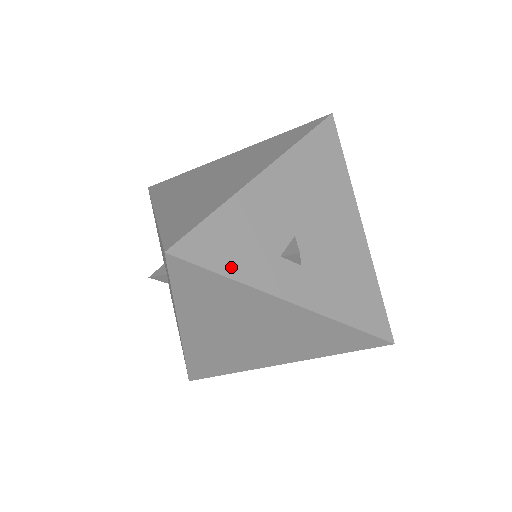
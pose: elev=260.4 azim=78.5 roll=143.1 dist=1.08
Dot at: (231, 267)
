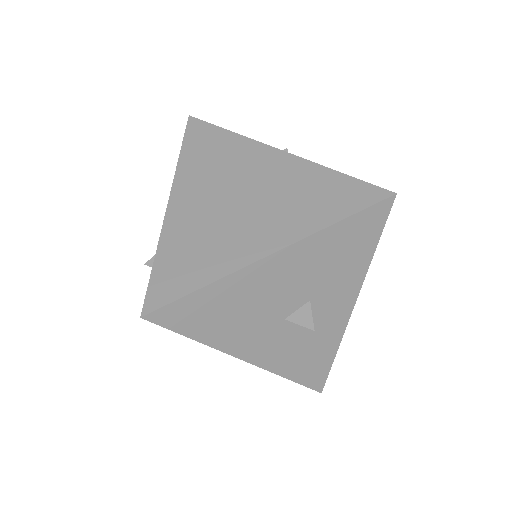
Dot at: occluded
